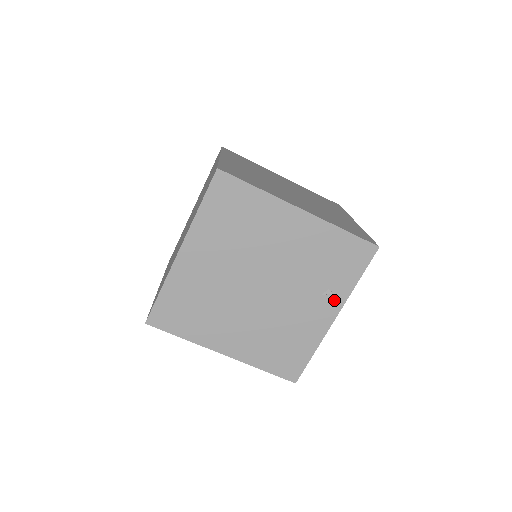
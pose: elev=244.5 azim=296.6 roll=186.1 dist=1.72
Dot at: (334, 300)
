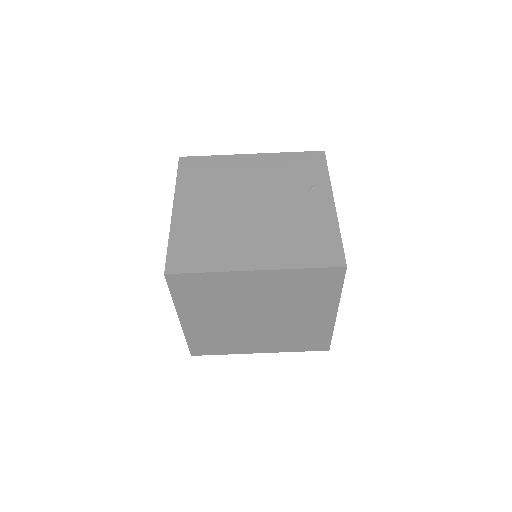
Dot at: (321, 191)
